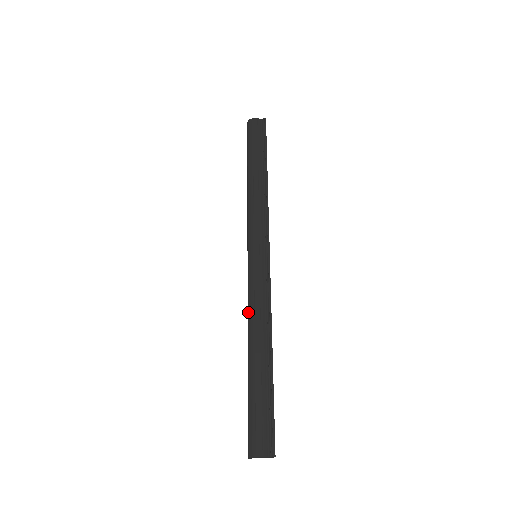
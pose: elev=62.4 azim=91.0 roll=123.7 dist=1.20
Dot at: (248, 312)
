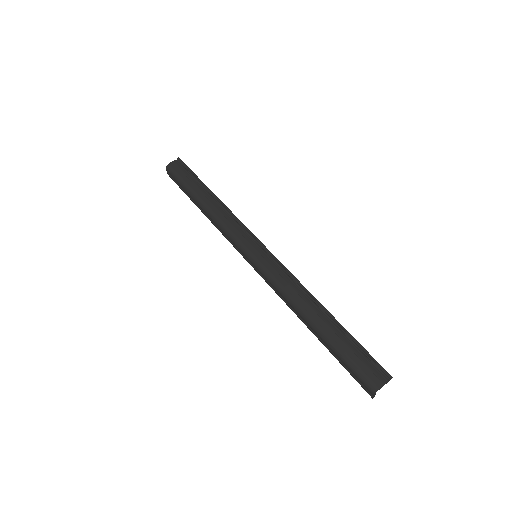
Dot at: (285, 297)
